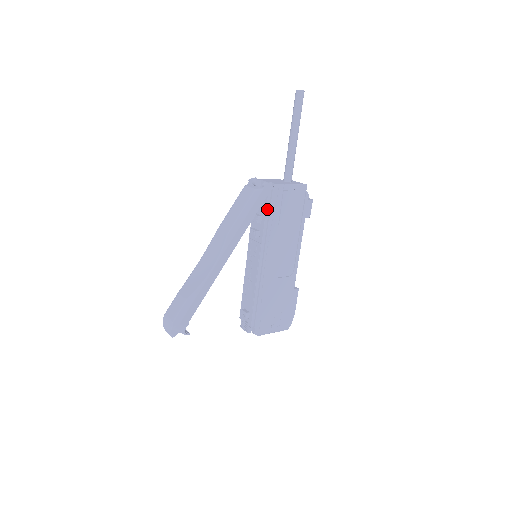
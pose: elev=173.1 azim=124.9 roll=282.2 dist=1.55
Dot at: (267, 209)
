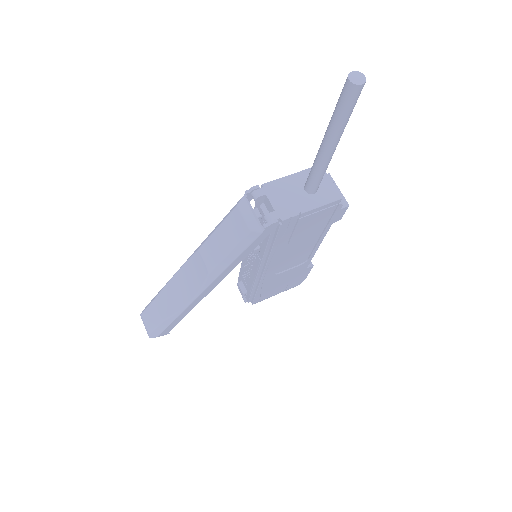
Dot at: (270, 238)
